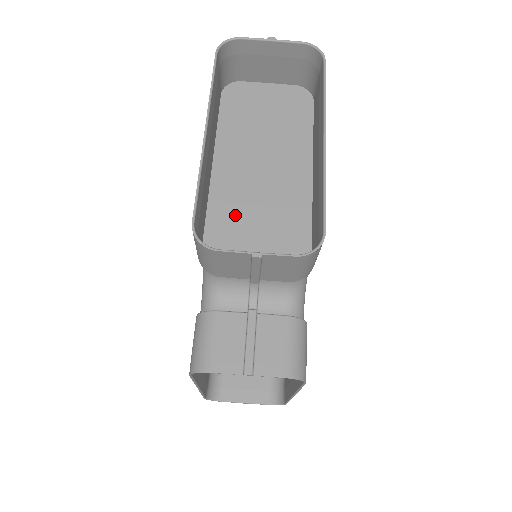
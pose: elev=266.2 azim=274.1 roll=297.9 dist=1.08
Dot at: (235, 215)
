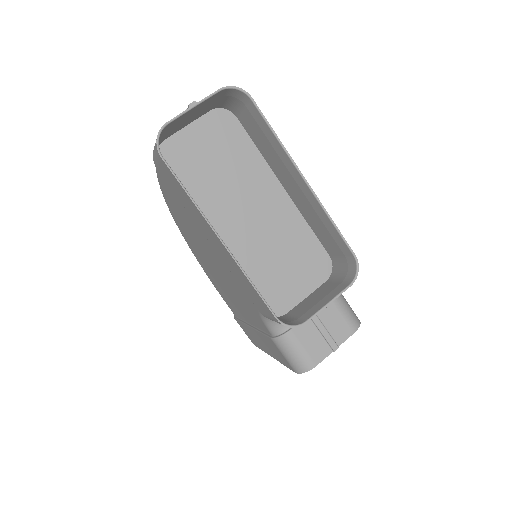
Dot at: (262, 267)
